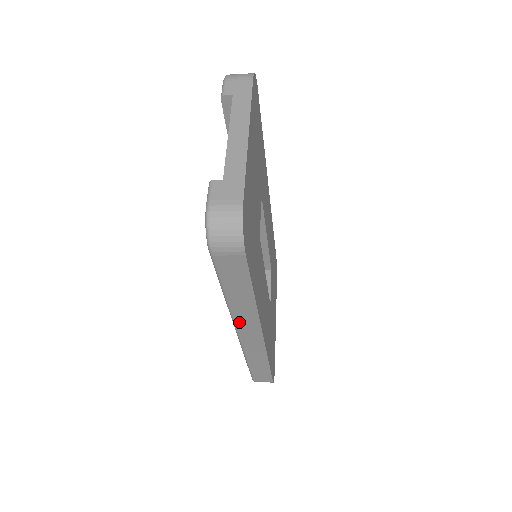
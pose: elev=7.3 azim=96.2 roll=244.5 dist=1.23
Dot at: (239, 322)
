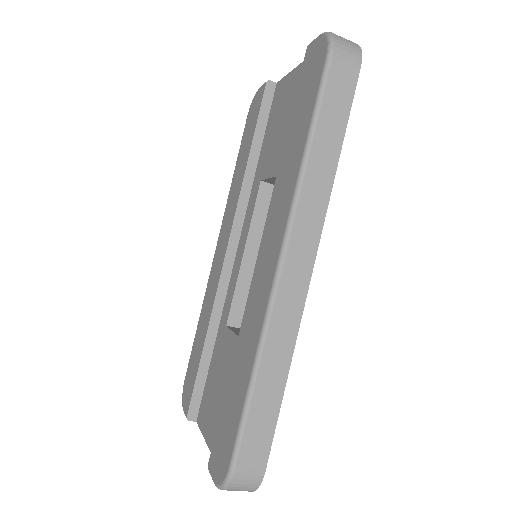
Dot at: (299, 218)
